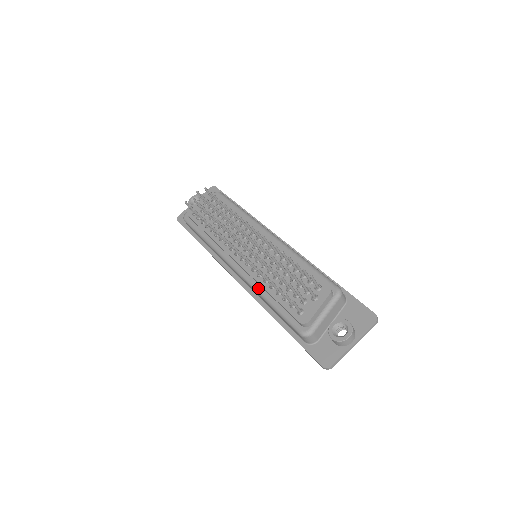
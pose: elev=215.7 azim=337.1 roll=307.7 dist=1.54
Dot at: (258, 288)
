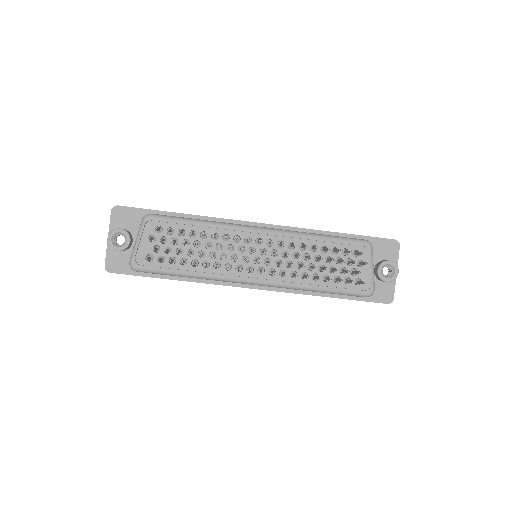
Dot at: (300, 286)
